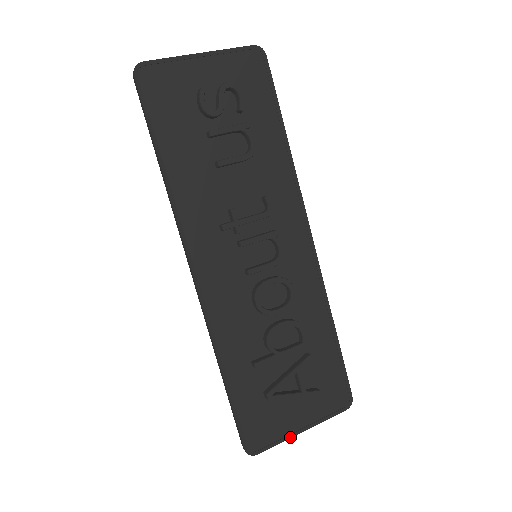
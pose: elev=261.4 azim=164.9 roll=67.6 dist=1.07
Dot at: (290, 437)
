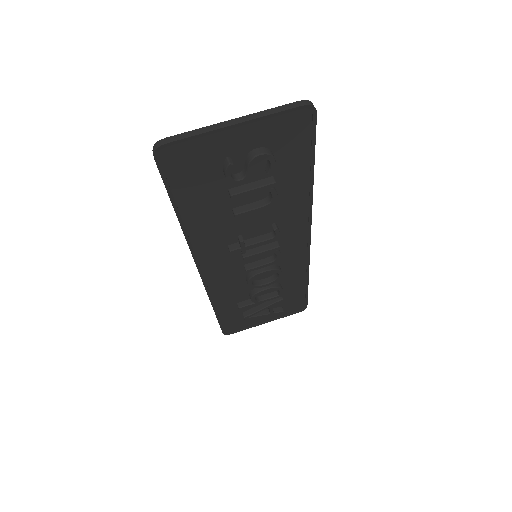
Dot at: occluded
